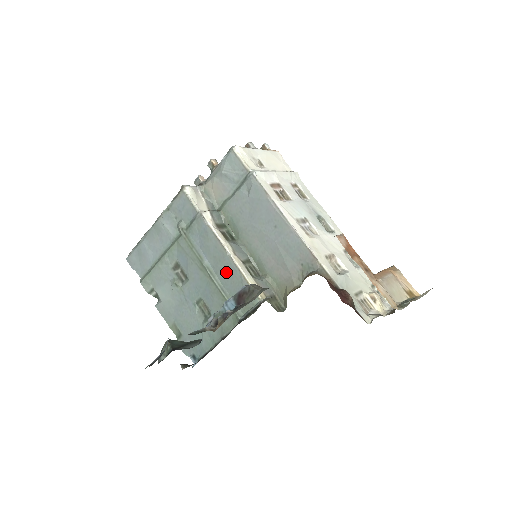
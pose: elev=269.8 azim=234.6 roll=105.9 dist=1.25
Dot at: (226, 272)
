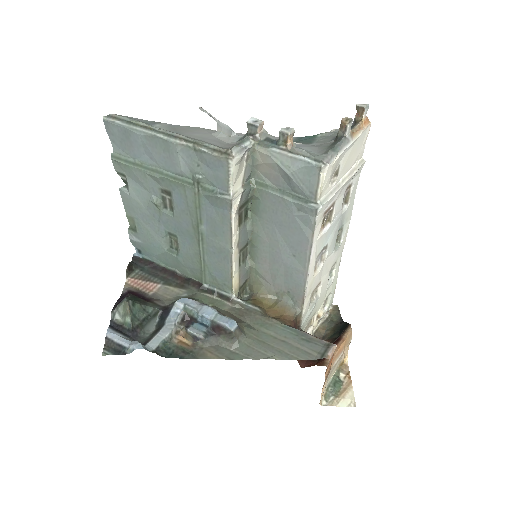
Dot at: (218, 254)
